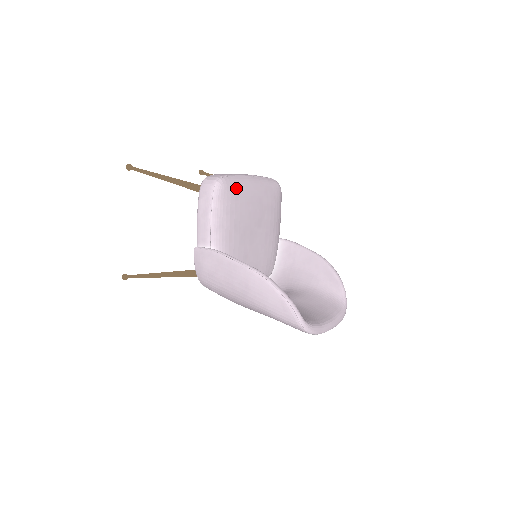
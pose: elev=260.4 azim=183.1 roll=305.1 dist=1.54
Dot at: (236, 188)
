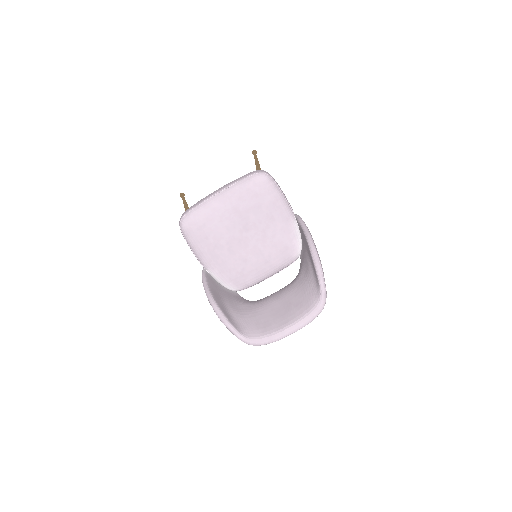
Dot at: (200, 218)
